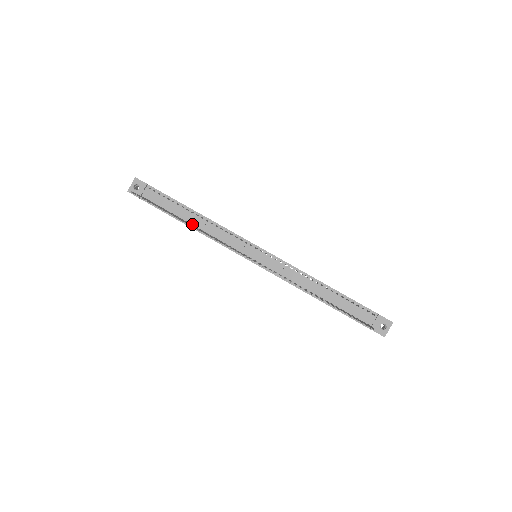
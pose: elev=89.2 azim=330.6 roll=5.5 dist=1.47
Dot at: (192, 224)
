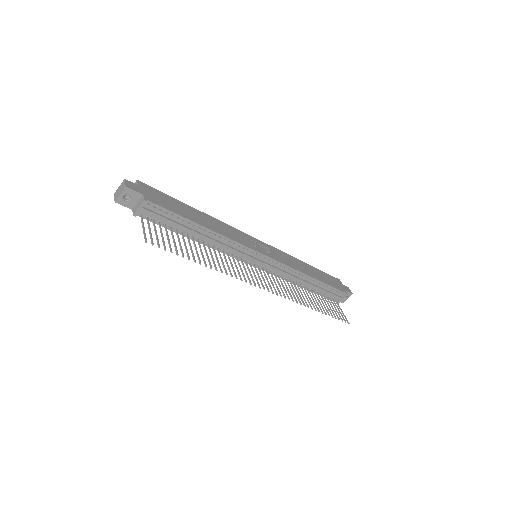
Dot at: (198, 238)
